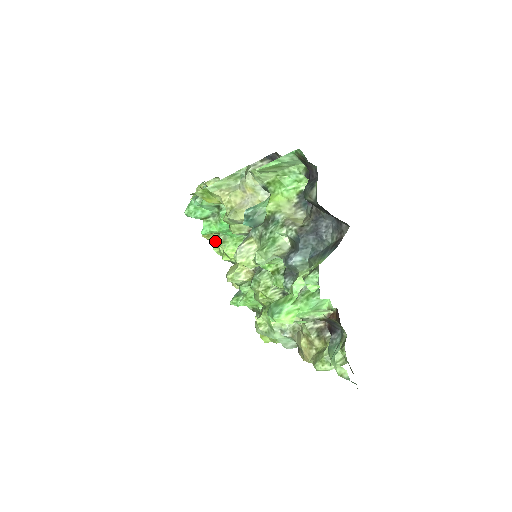
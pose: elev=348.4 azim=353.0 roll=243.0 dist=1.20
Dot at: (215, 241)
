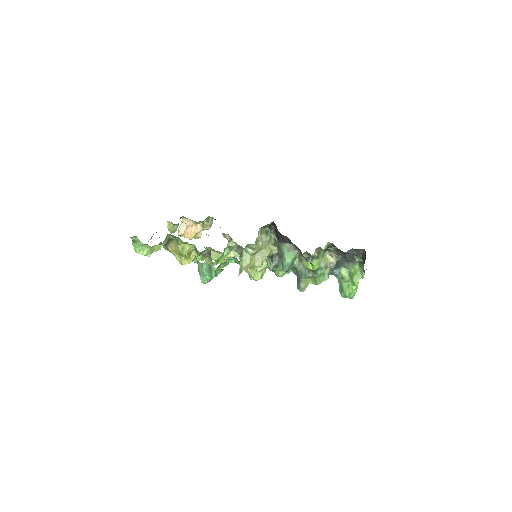
Dot at: occluded
